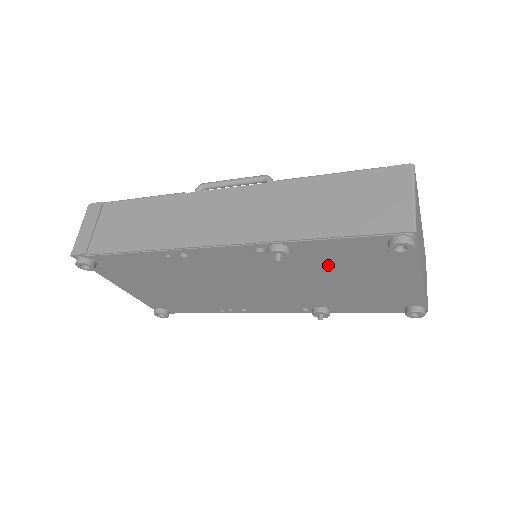
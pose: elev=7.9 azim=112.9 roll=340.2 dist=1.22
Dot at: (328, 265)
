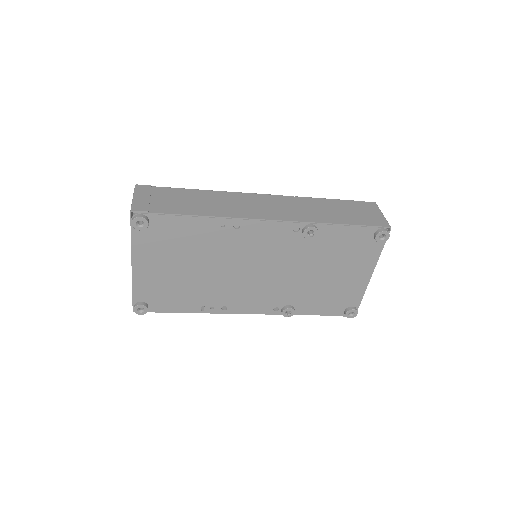
Dot at: (328, 253)
